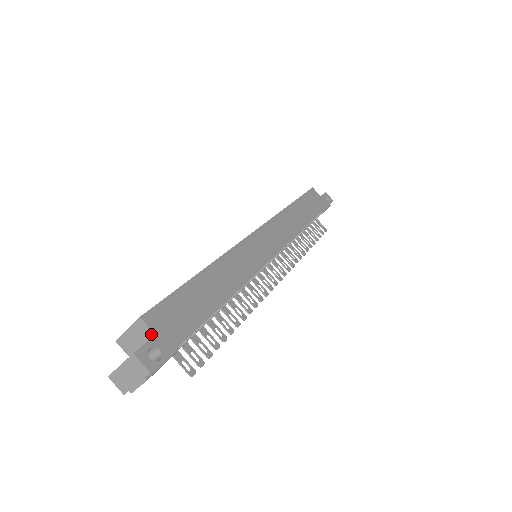
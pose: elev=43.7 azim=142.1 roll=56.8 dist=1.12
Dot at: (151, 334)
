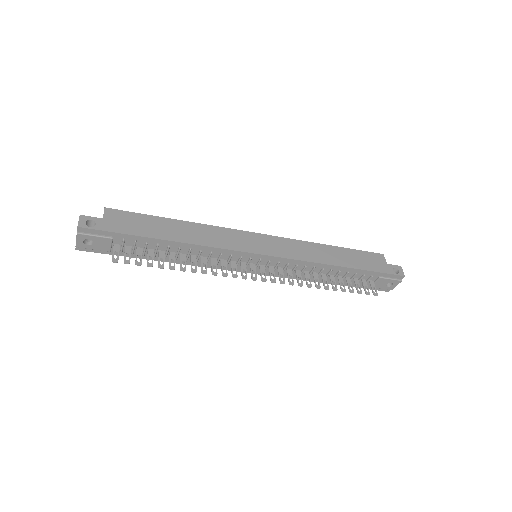
Dot at: (103, 219)
